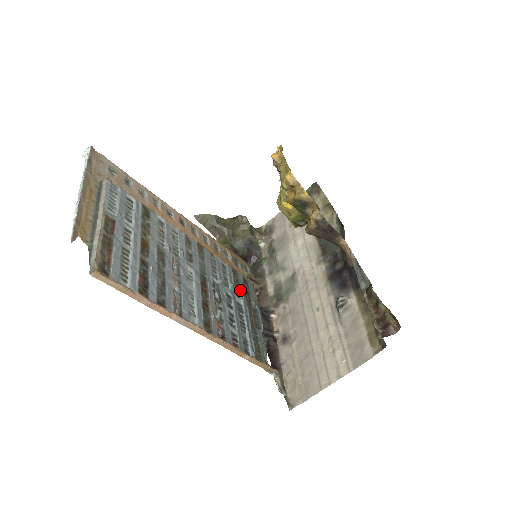
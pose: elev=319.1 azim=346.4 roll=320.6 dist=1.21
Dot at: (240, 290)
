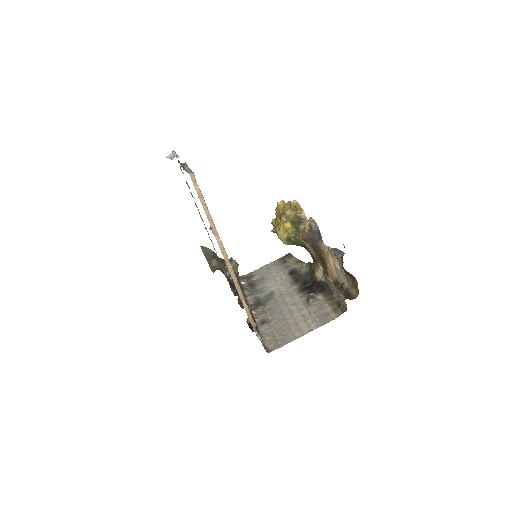
Dot at: occluded
